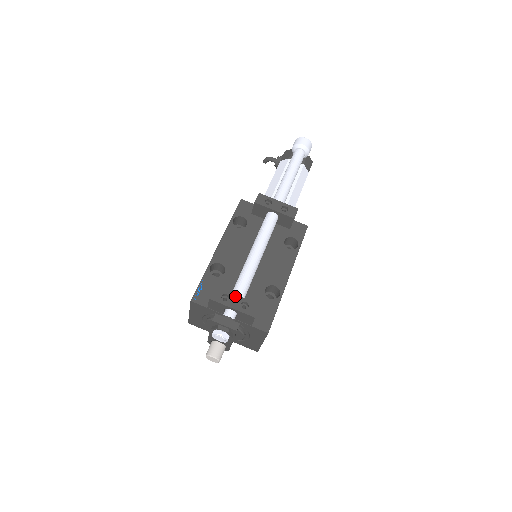
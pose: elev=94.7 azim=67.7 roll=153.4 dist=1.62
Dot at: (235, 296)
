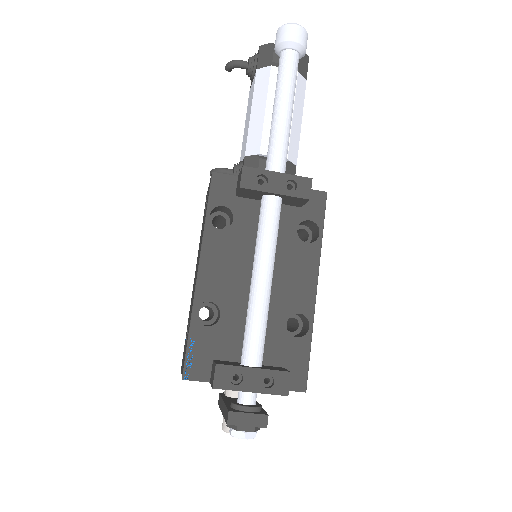
Dot at: (250, 371)
